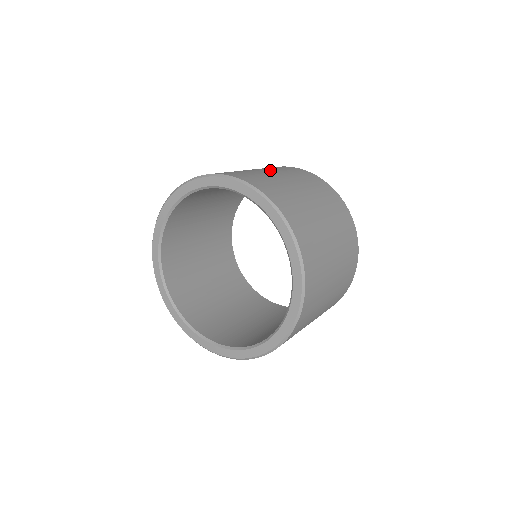
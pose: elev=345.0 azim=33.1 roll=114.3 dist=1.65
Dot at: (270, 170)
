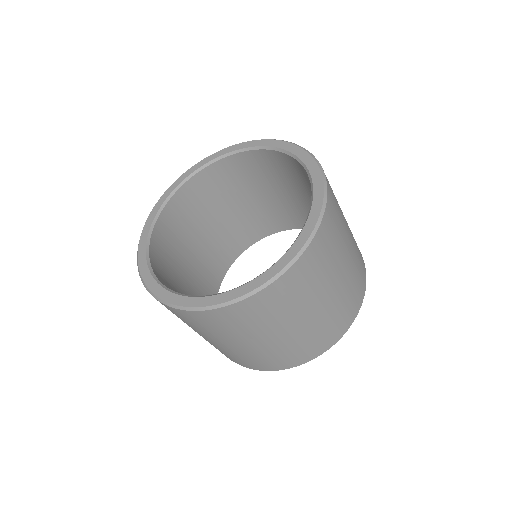
Dot at: occluded
